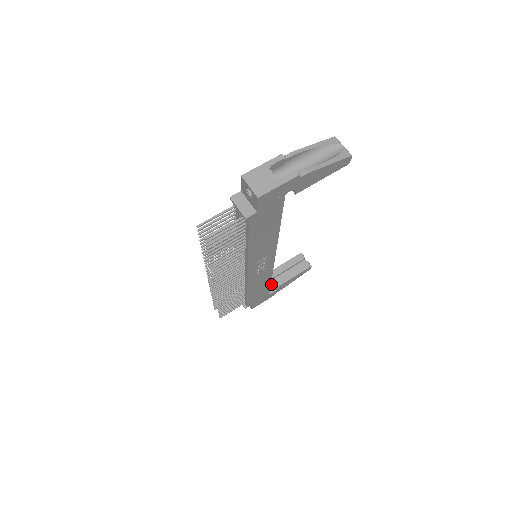
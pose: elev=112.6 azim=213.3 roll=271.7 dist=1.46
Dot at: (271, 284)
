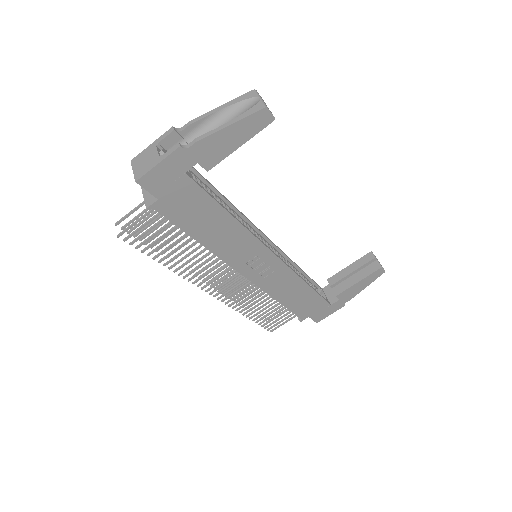
Dot at: occluded
